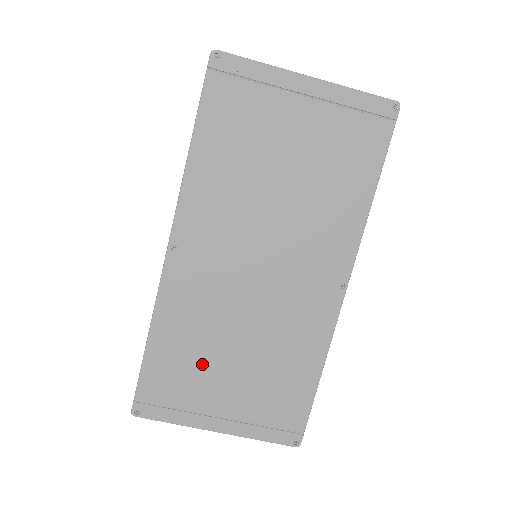
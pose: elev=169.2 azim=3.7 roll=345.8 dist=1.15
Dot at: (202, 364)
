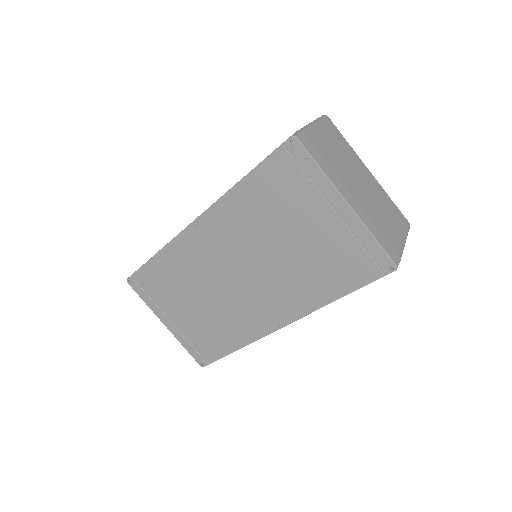
Dot at: (176, 291)
